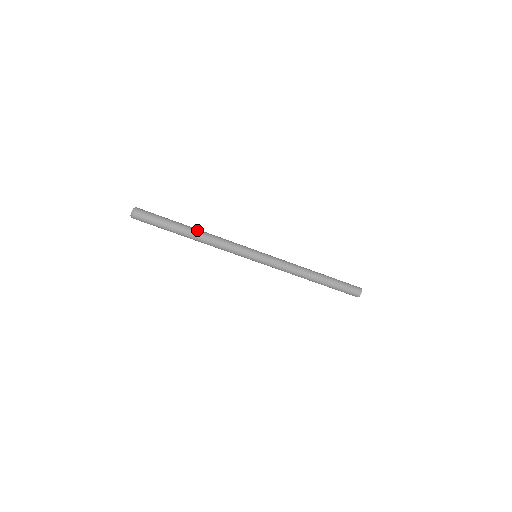
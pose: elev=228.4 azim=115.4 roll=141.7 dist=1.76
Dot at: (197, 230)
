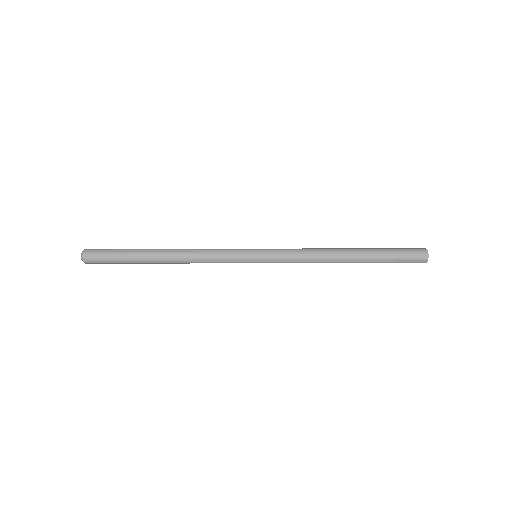
Dot at: (166, 261)
